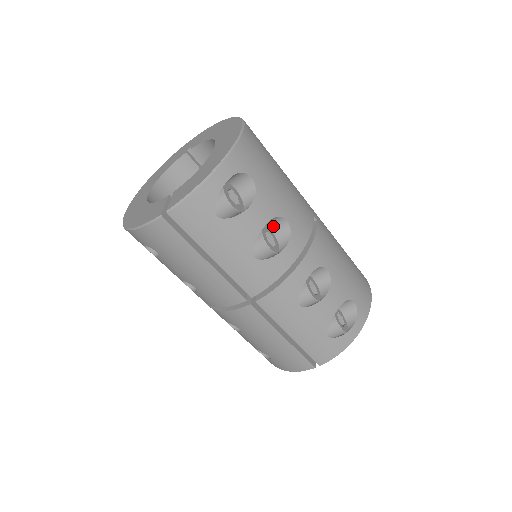
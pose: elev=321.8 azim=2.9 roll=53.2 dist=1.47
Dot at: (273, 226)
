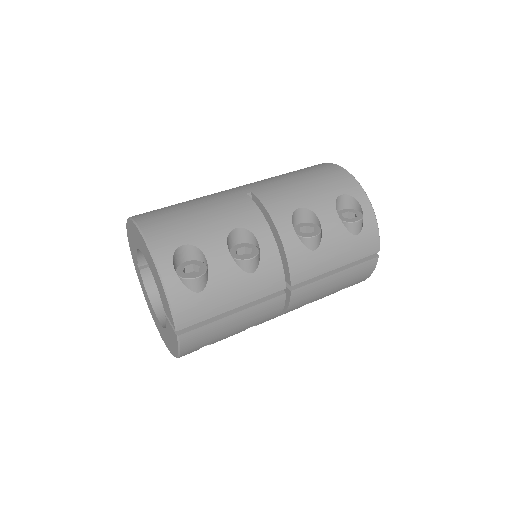
Dot at: (235, 241)
